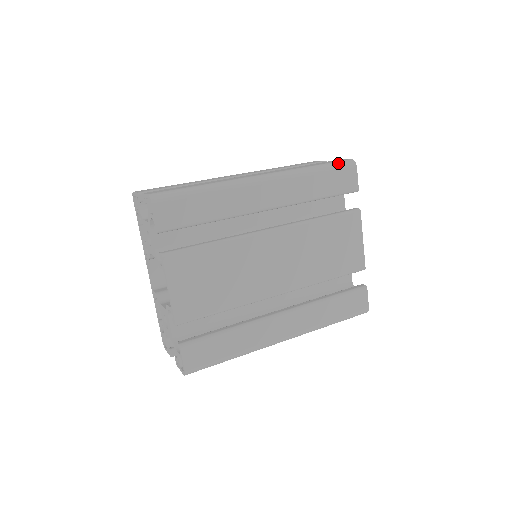
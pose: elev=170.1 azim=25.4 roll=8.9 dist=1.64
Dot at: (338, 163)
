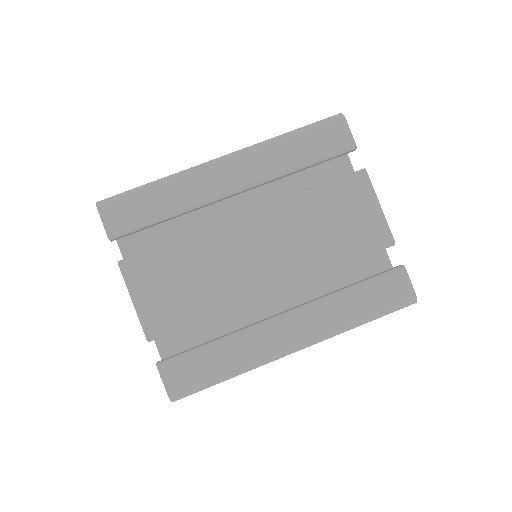
Dot at: (319, 121)
